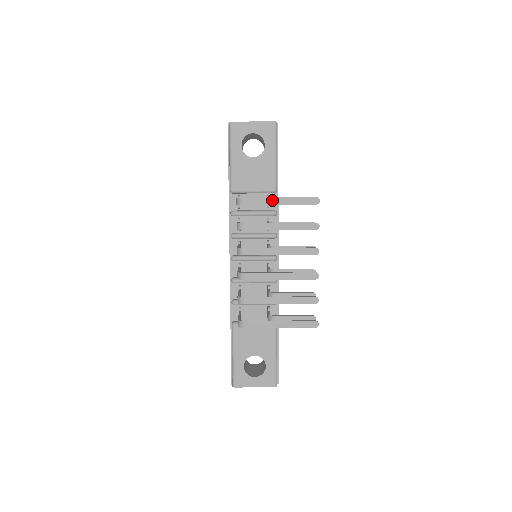
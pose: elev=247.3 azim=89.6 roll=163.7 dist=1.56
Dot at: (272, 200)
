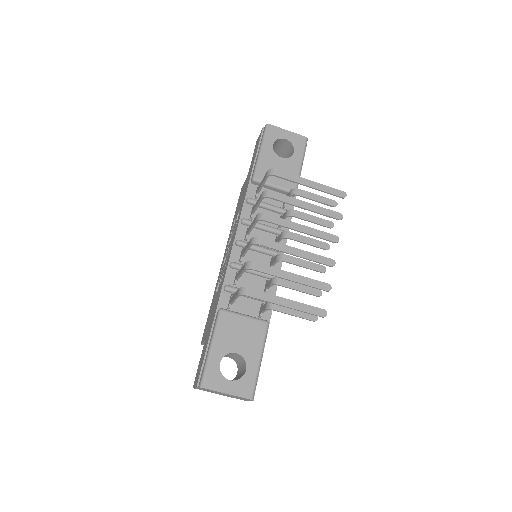
Dot at: (303, 180)
